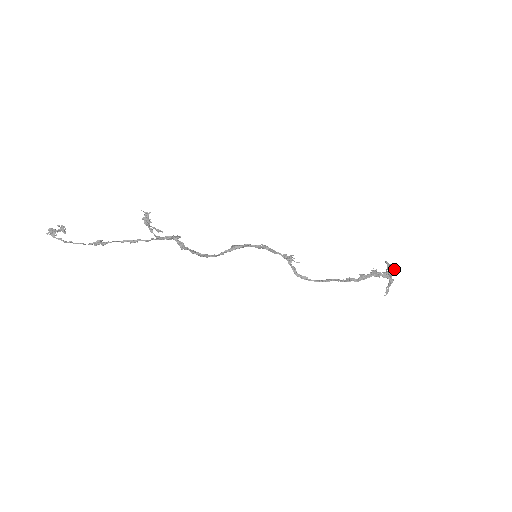
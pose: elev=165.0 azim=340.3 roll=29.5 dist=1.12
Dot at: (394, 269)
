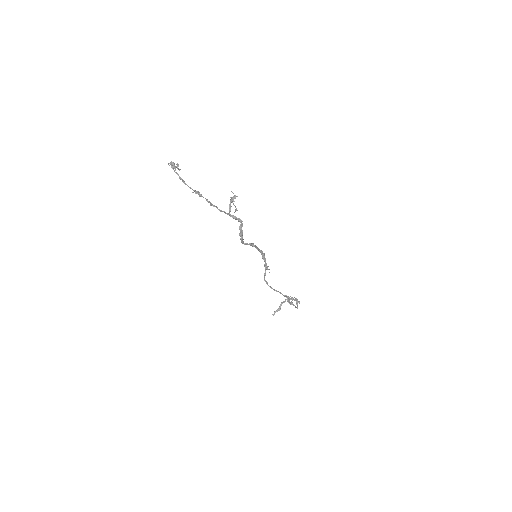
Dot at: occluded
